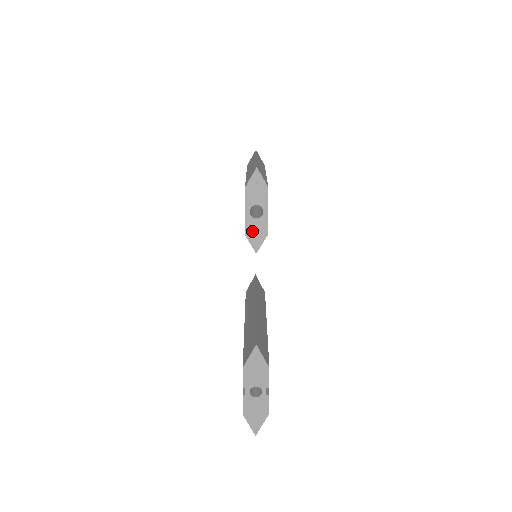
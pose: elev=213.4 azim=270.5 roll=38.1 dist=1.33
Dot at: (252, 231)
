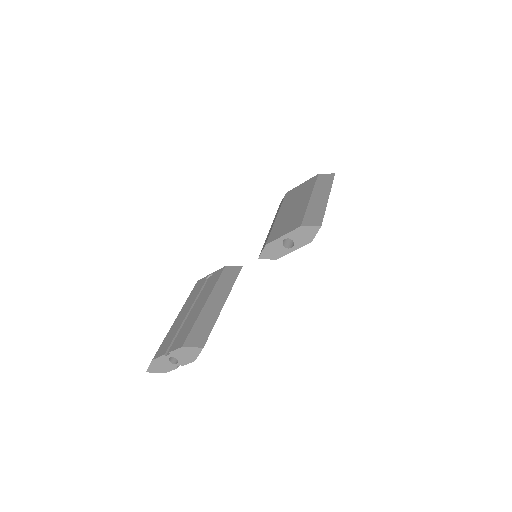
Dot at: (272, 248)
